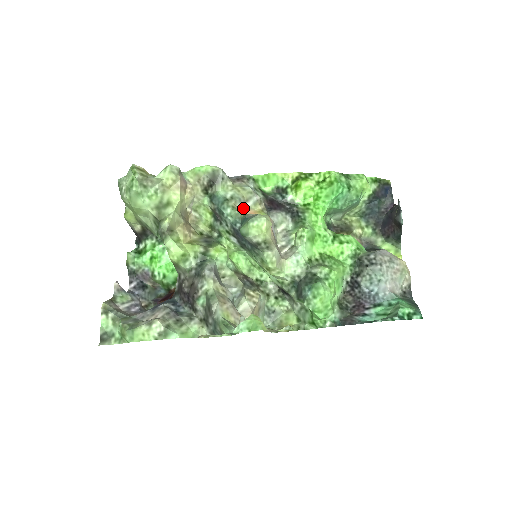
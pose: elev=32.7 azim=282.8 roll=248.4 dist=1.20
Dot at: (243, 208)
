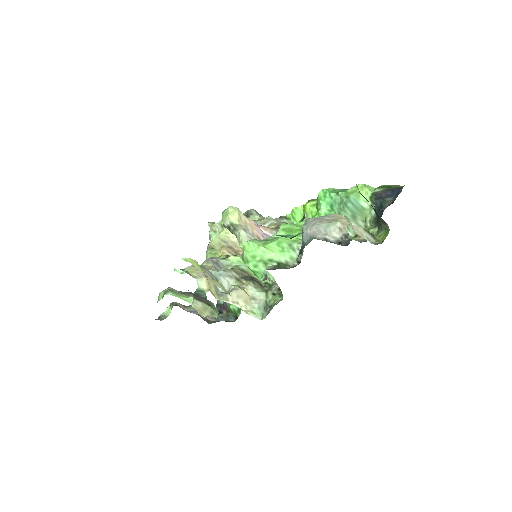
Dot at: occluded
